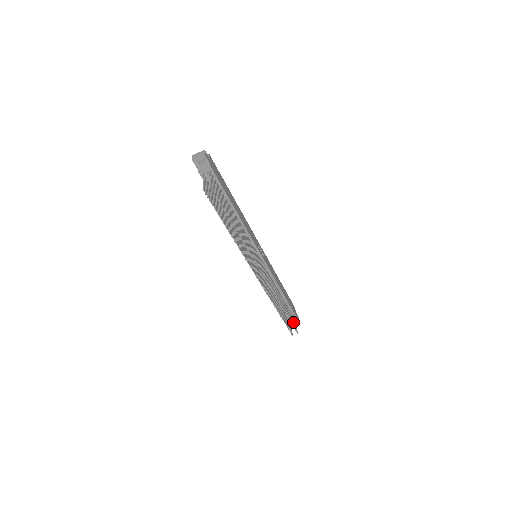
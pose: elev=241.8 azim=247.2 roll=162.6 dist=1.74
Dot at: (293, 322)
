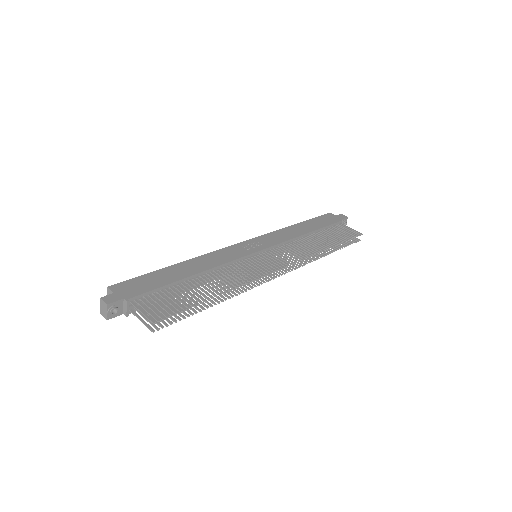
Dot at: (347, 234)
